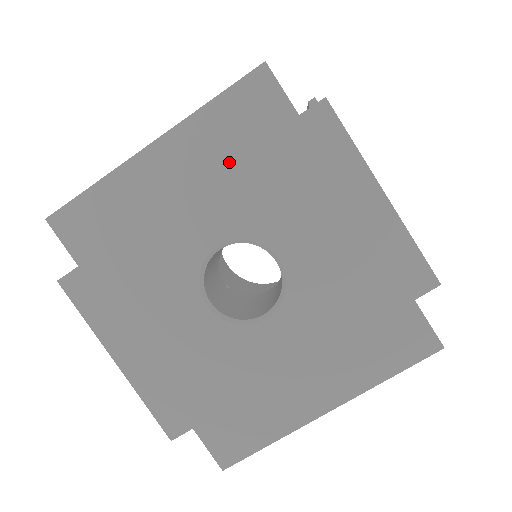
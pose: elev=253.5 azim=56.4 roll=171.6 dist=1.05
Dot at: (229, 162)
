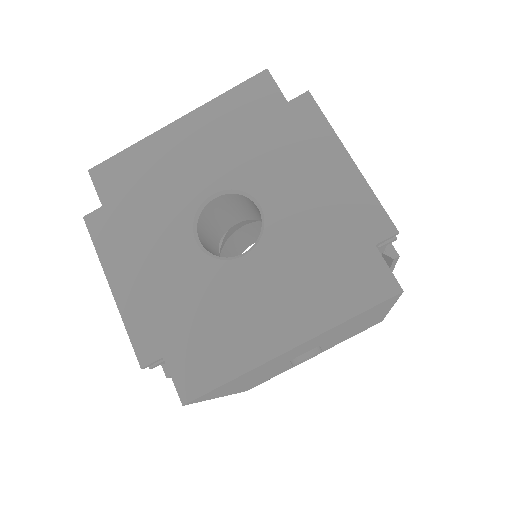
Dot at: (232, 133)
